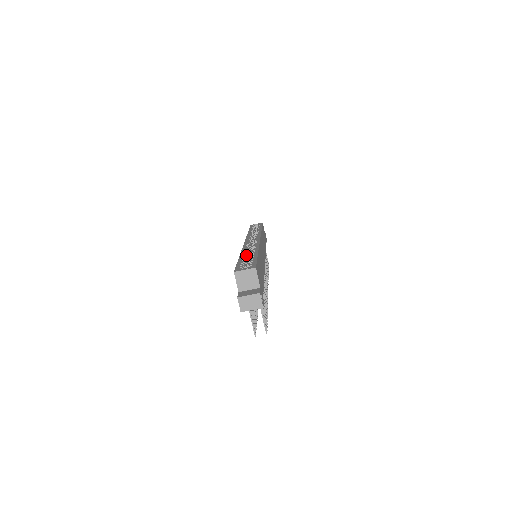
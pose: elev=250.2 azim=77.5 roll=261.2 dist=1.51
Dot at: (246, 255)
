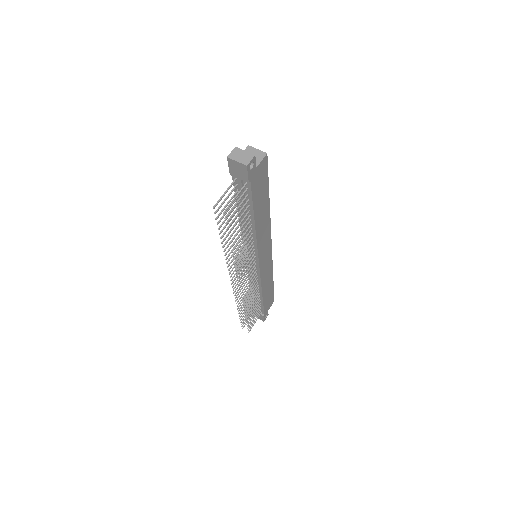
Dot at: occluded
